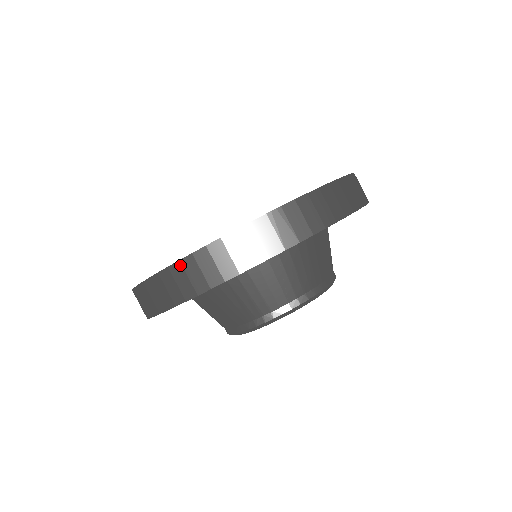
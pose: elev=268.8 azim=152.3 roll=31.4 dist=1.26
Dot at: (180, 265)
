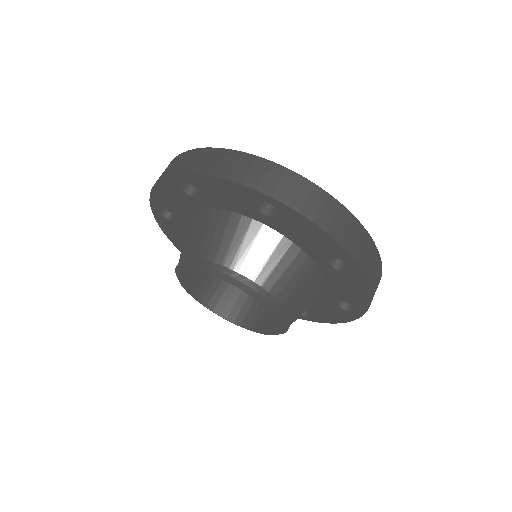
Dot at: (298, 178)
